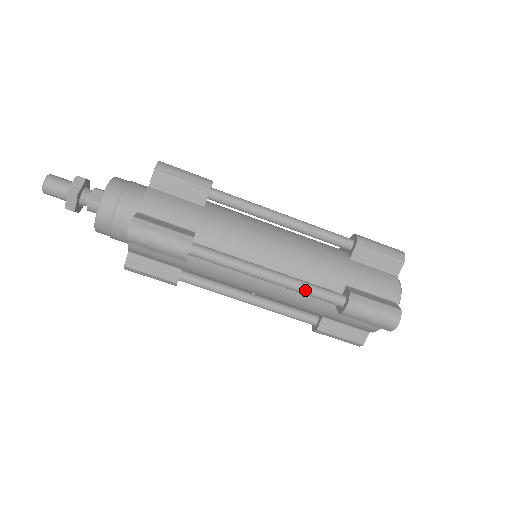
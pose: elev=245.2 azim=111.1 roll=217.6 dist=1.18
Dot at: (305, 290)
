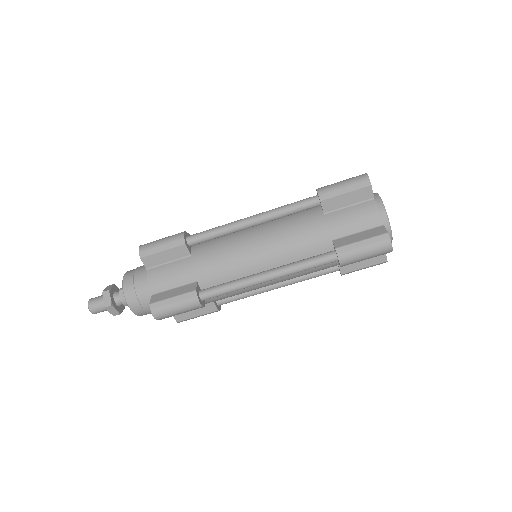
Dot at: (300, 270)
